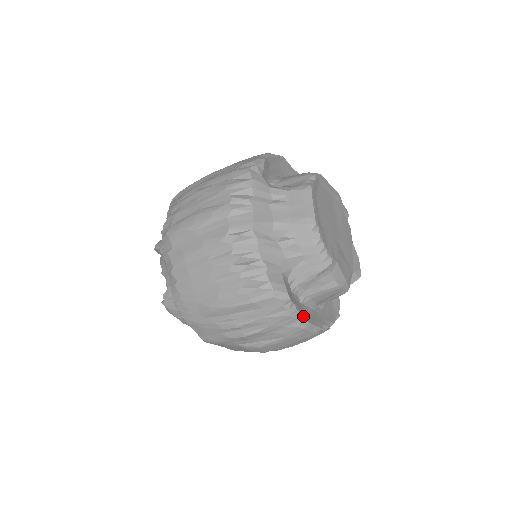
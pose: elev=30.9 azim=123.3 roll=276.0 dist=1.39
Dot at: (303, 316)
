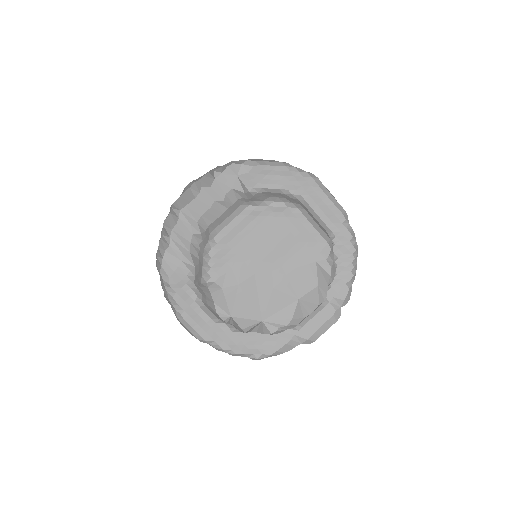
Dot at: (182, 310)
